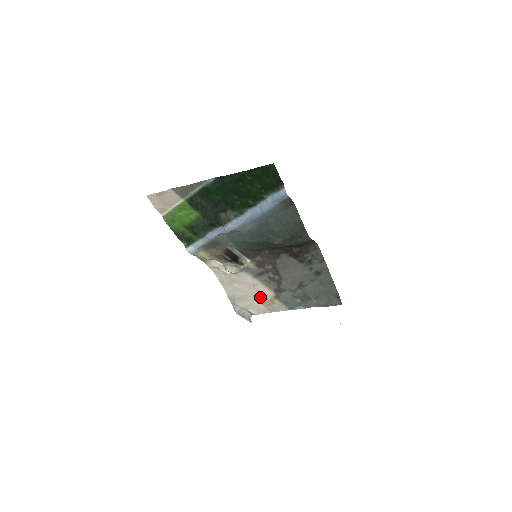
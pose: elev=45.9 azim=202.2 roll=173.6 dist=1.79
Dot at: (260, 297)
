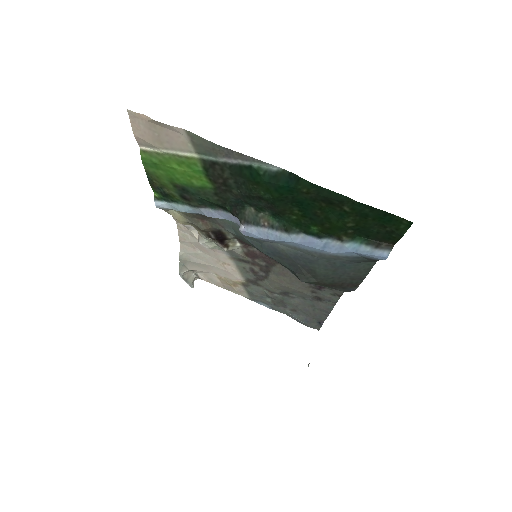
Dot at: (223, 274)
